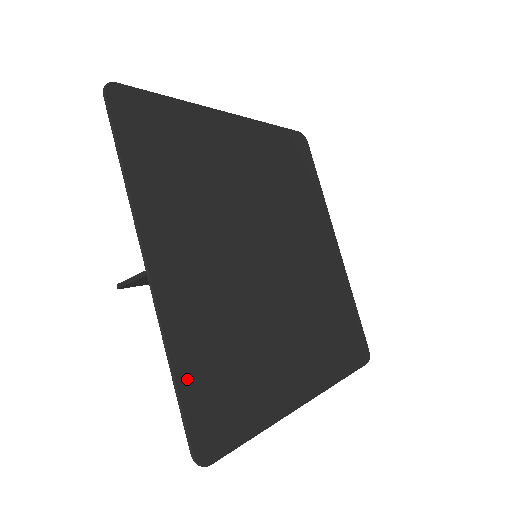
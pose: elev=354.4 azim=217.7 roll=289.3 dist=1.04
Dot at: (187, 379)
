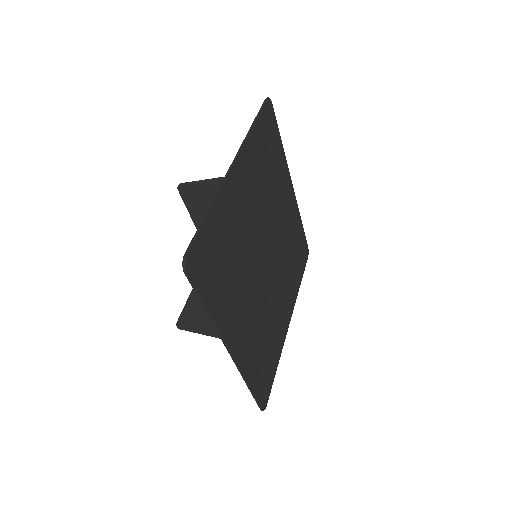
Dot at: (255, 384)
